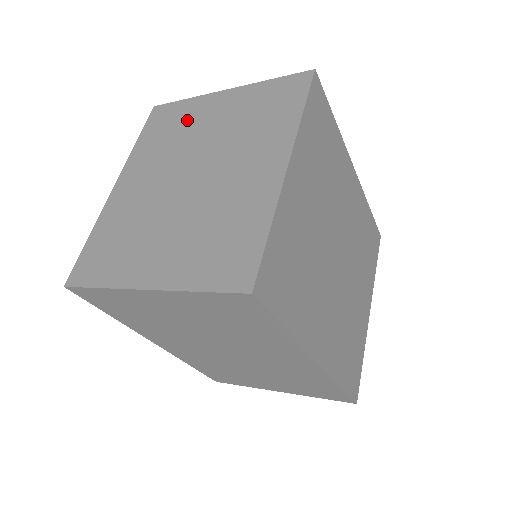
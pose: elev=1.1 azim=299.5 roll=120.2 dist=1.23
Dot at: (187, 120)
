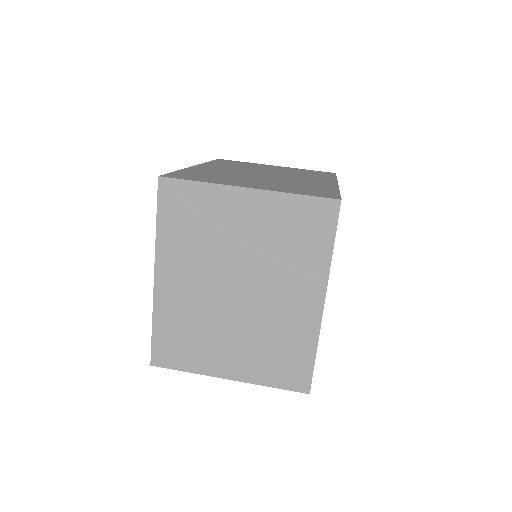
Dot at: (212, 217)
